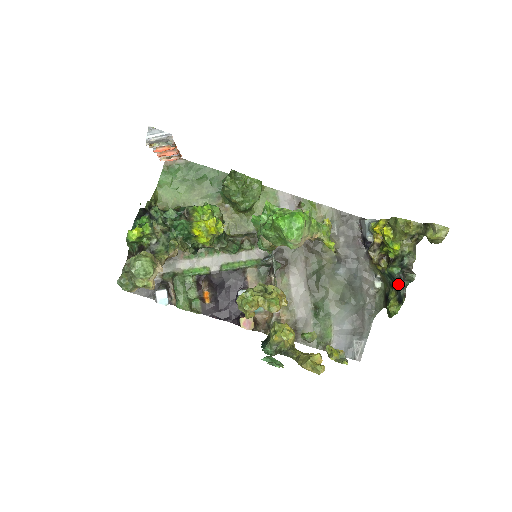
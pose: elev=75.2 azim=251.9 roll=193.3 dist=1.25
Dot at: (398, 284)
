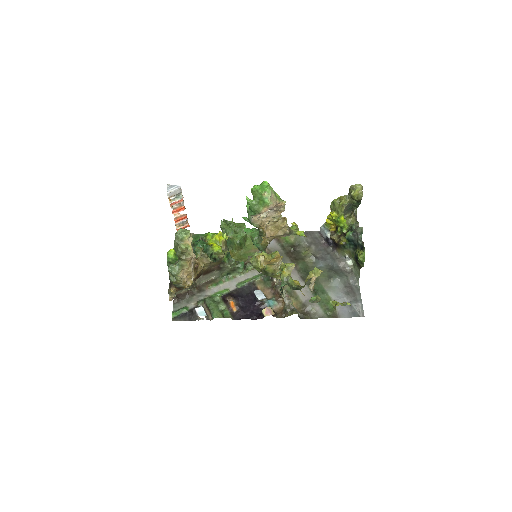
Dot at: (356, 241)
